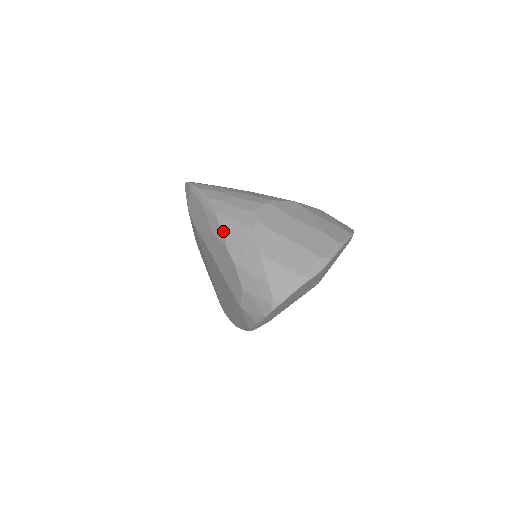
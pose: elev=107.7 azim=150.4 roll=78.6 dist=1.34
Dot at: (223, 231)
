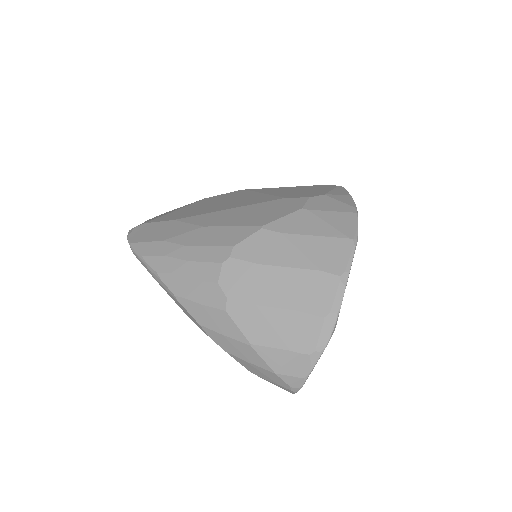
Dot at: (194, 318)
